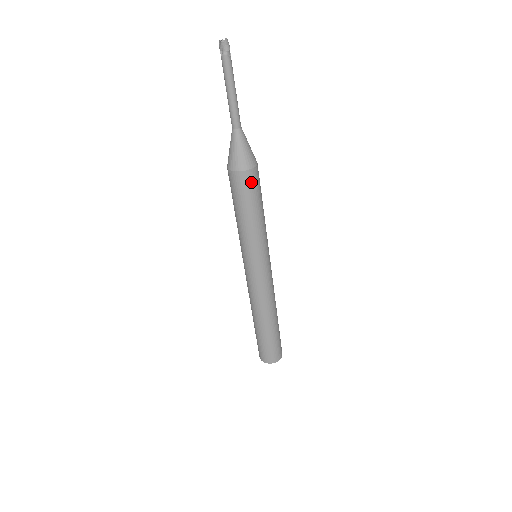
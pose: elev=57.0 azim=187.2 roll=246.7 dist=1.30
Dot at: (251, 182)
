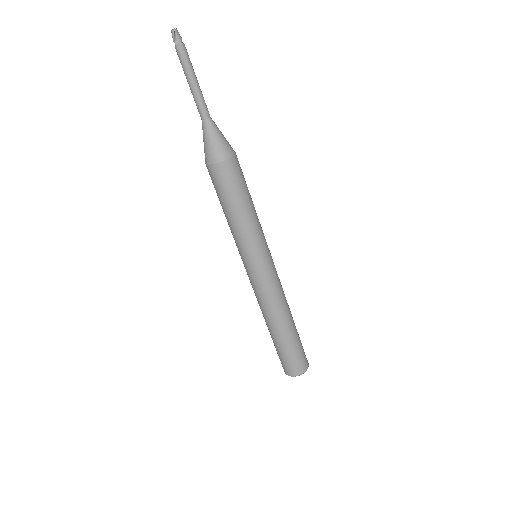
Dot at: (239, 168)
